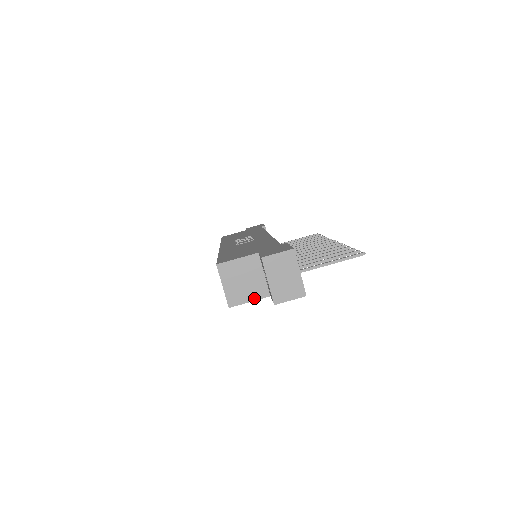
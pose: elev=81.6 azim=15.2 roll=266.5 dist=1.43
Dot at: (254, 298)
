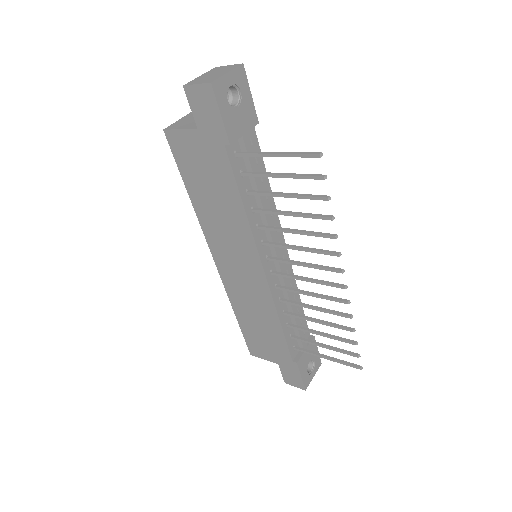
Dot at: (186, 128)
